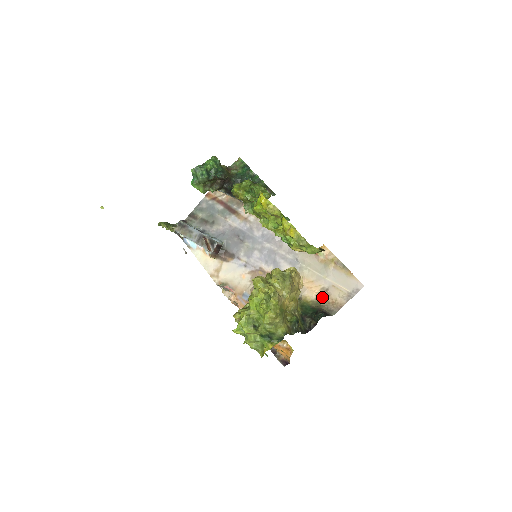
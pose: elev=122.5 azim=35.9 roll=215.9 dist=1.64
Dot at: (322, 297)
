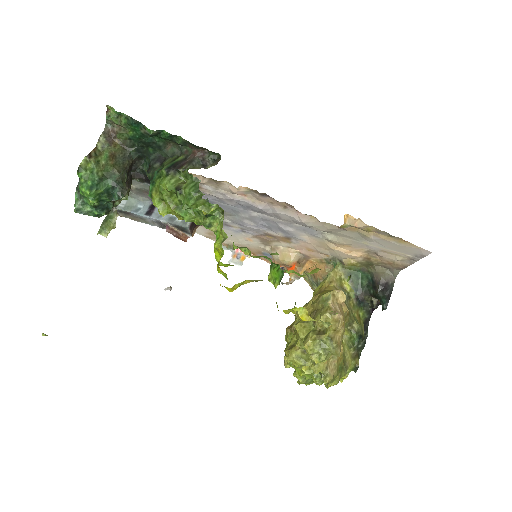
Dot at: (372, 260)
